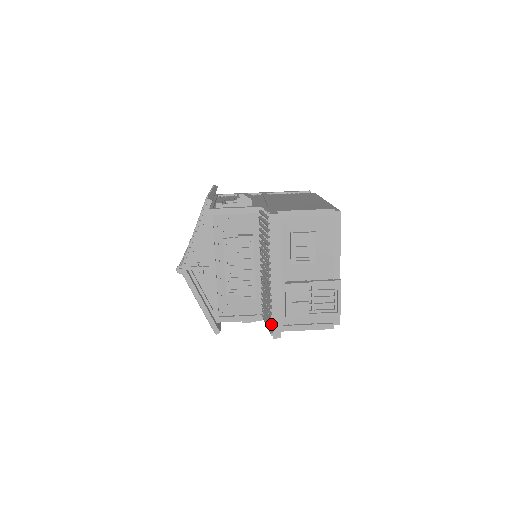
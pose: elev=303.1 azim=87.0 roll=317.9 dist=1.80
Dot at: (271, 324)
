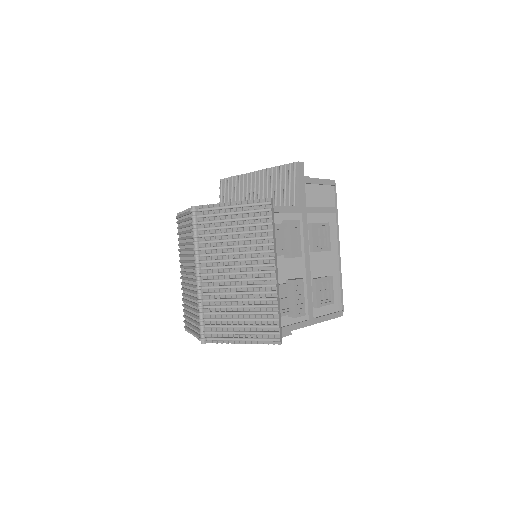
Dot at: (289, 169)
